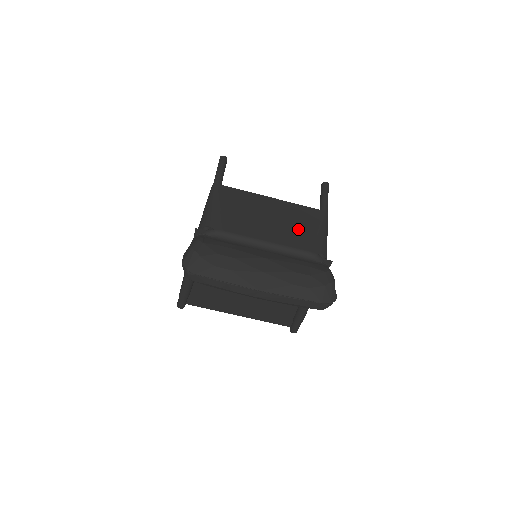
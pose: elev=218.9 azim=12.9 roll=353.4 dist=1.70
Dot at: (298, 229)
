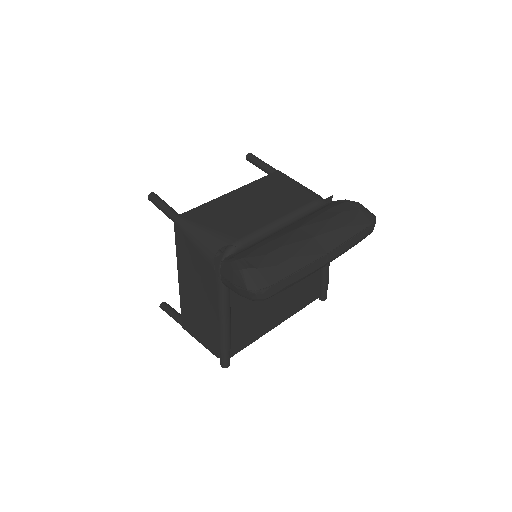
Dot at: (283, 194)
